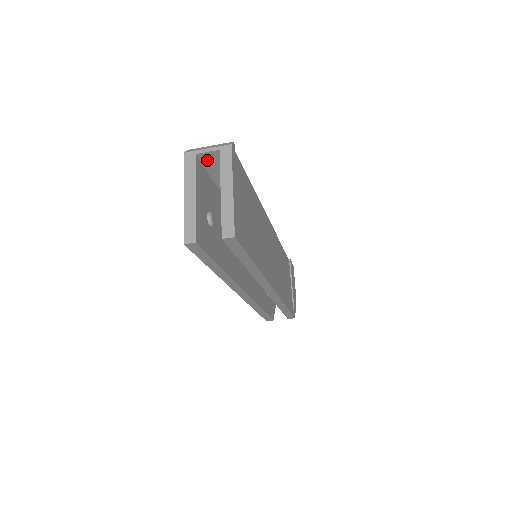
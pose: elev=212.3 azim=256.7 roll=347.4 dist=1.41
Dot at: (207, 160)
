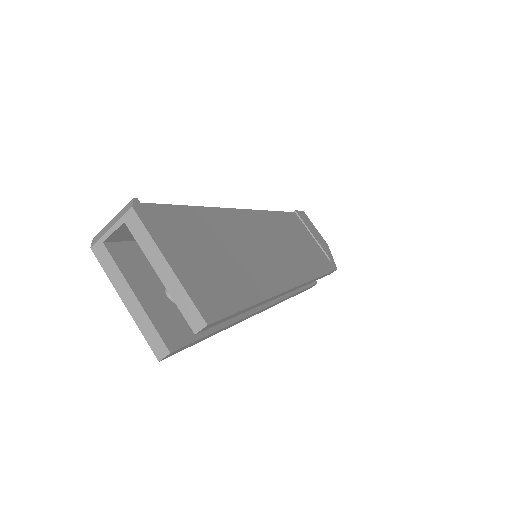
Dot at: (122, 236)
